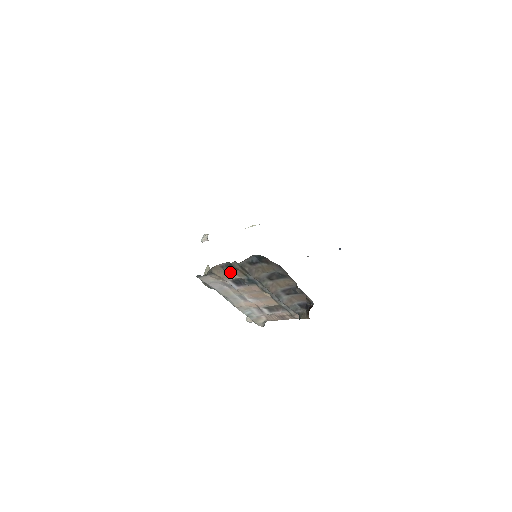
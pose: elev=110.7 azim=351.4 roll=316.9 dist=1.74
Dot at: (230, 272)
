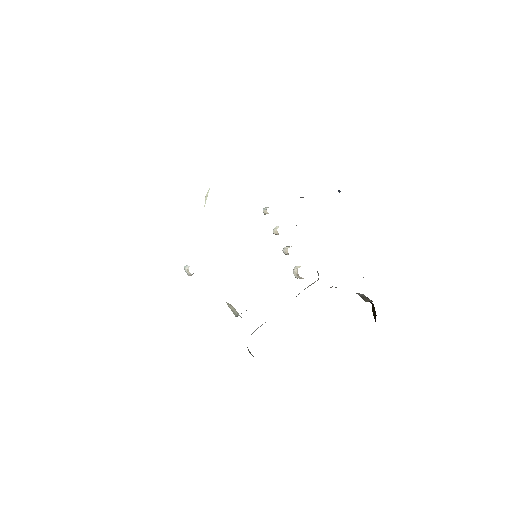
Dot at: occluded
